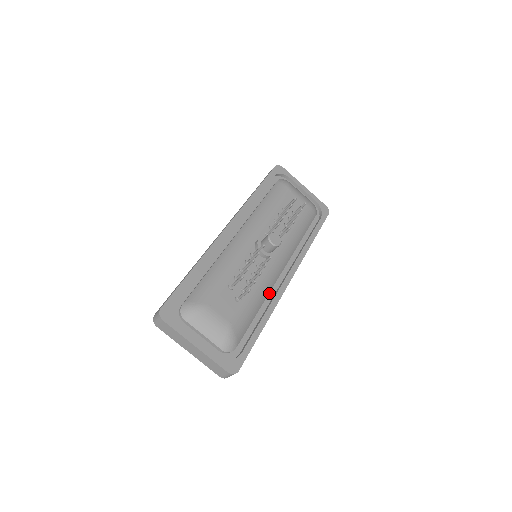
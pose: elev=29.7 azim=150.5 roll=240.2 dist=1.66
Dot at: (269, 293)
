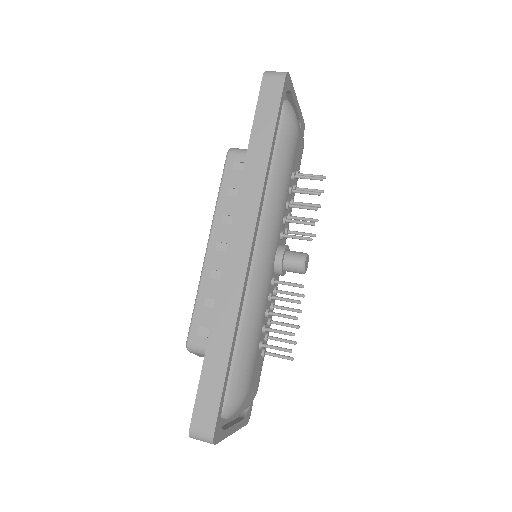
Dot at: occluded
